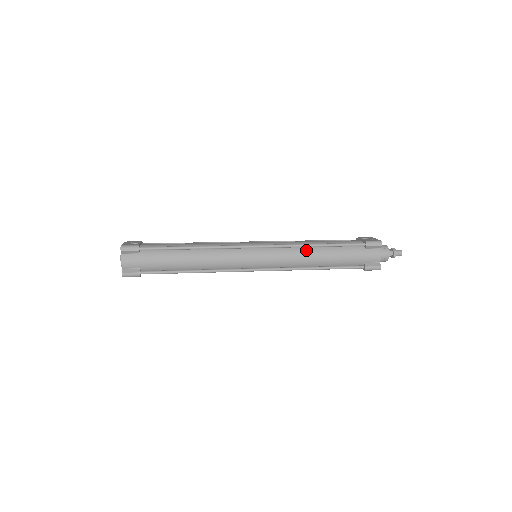
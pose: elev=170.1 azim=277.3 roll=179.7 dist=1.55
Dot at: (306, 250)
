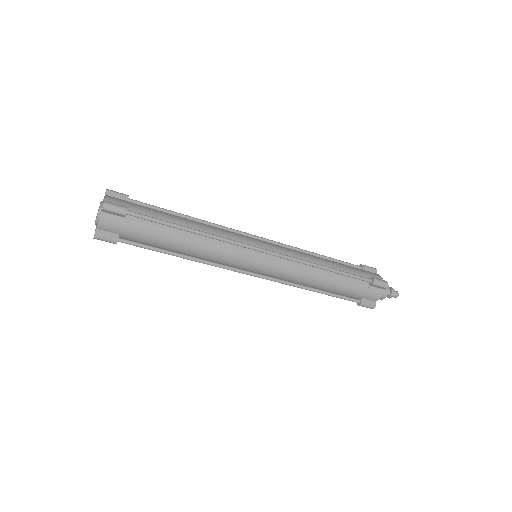
Dot at: (308, 254)
